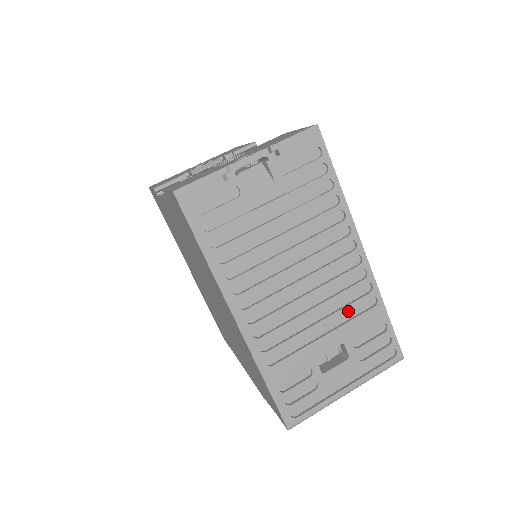
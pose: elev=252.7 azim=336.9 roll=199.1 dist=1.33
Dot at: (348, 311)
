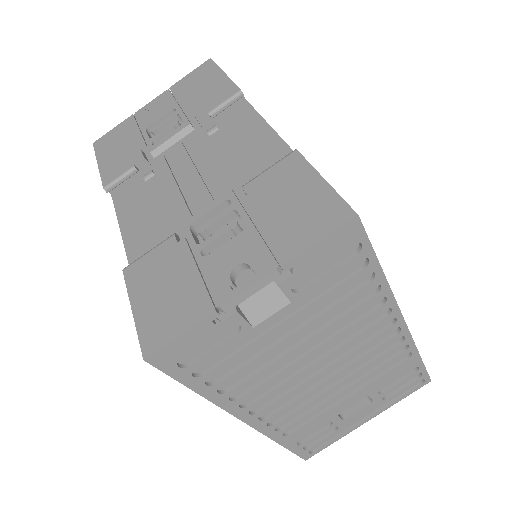
Dot at: (376, 370)
